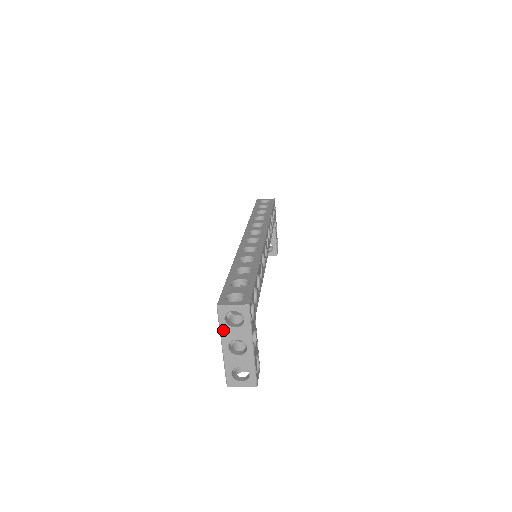
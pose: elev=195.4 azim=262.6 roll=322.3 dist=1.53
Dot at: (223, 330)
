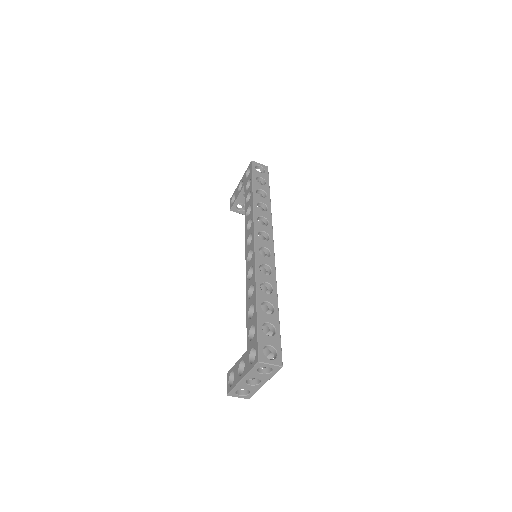
Dot at: (251, 373)
